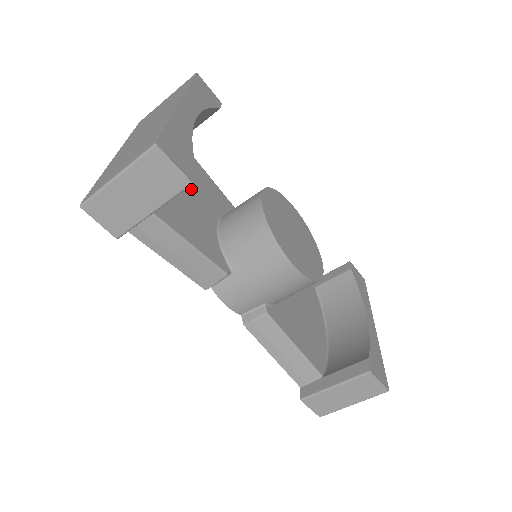
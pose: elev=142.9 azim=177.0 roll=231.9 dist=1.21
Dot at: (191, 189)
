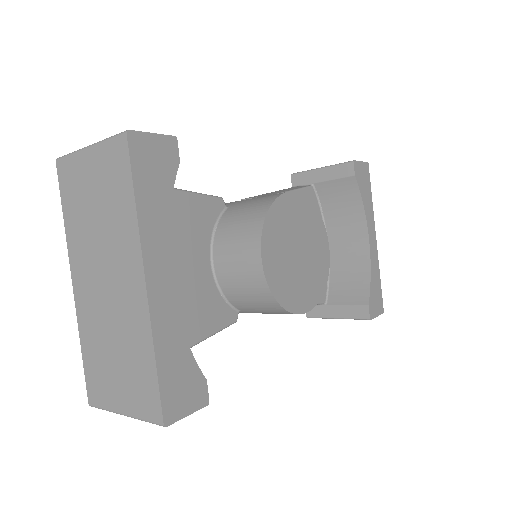
Dot at: (173, 257)
